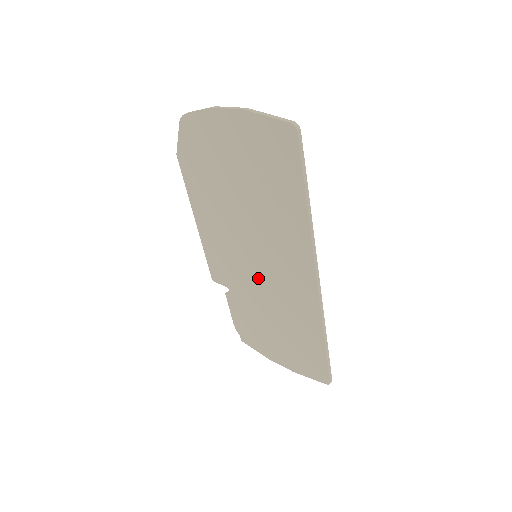
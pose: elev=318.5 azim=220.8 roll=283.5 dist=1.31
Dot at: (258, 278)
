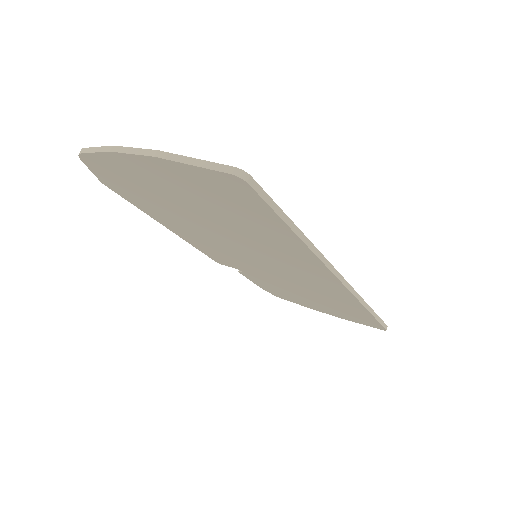
Dot at: (268, 270)
